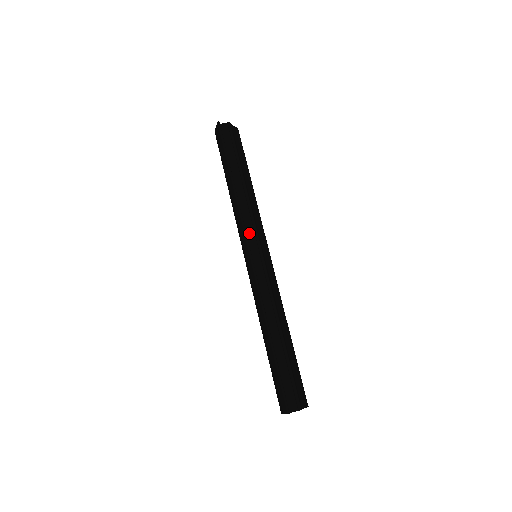
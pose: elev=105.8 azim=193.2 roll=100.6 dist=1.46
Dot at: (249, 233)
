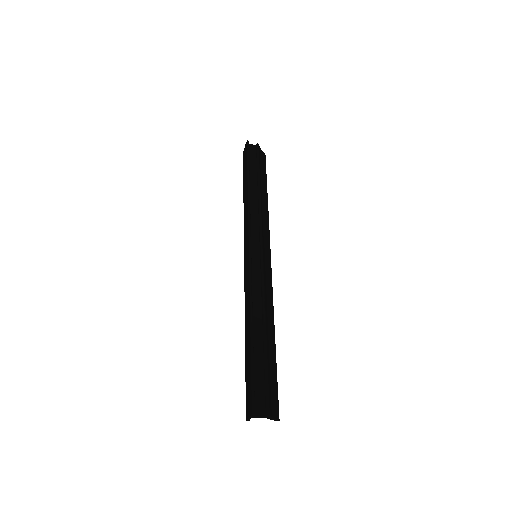
Dot at: (254, 233)
